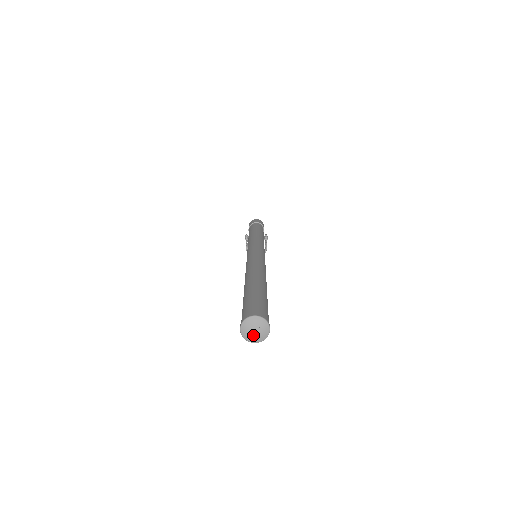
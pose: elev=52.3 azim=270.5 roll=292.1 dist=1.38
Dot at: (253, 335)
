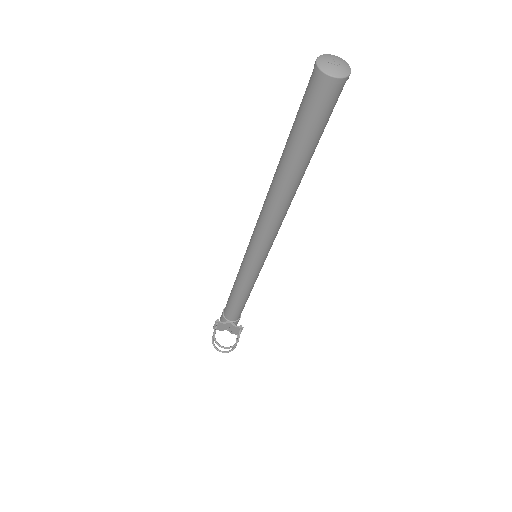
Dot at: (332, 65)
